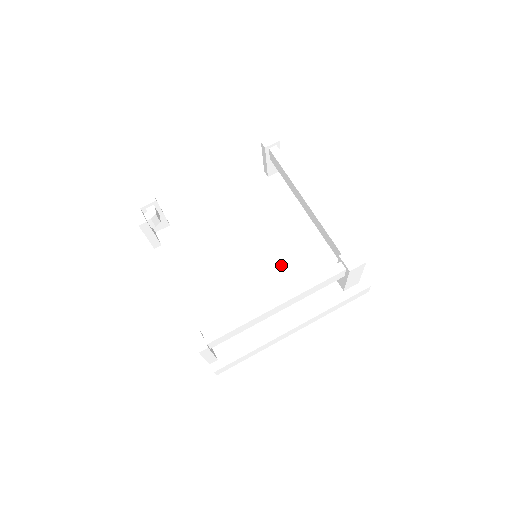
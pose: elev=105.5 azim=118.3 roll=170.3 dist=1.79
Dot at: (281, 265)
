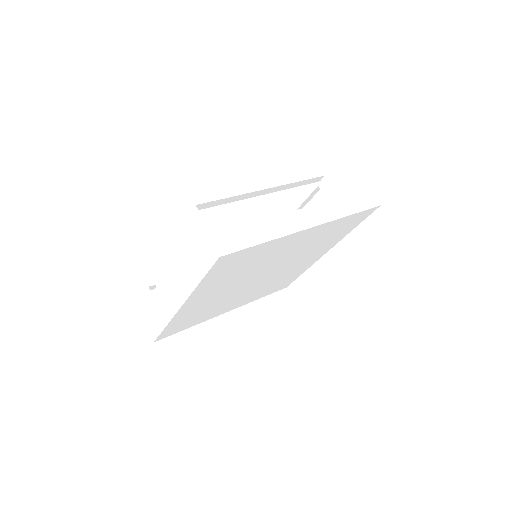
Dot at: occluded
